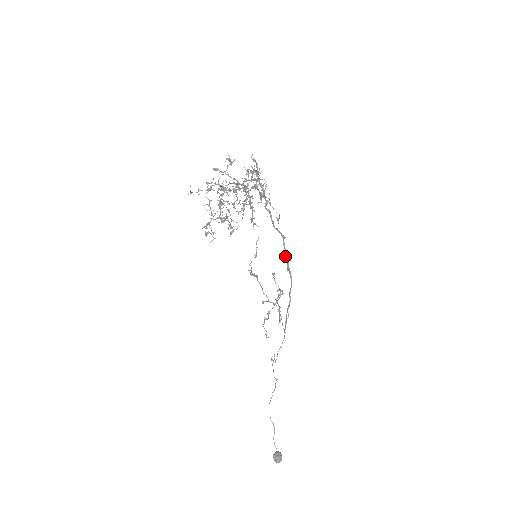
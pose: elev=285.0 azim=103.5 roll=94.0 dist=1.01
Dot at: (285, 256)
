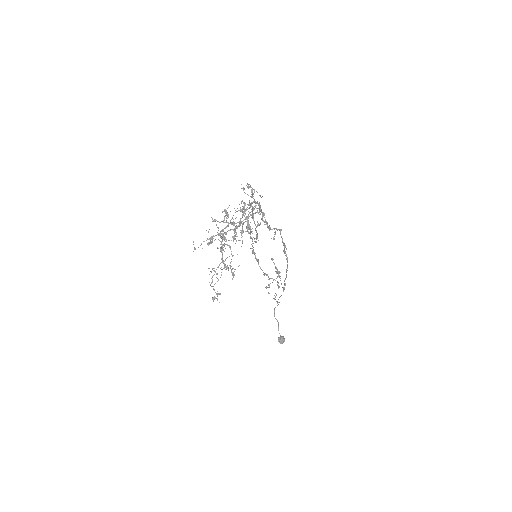
Dot at: (282, 242)
